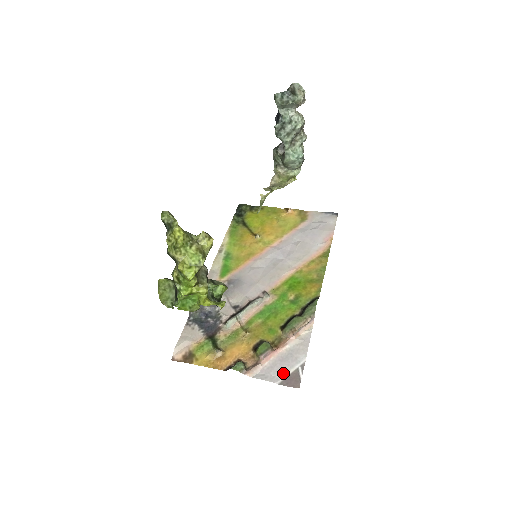
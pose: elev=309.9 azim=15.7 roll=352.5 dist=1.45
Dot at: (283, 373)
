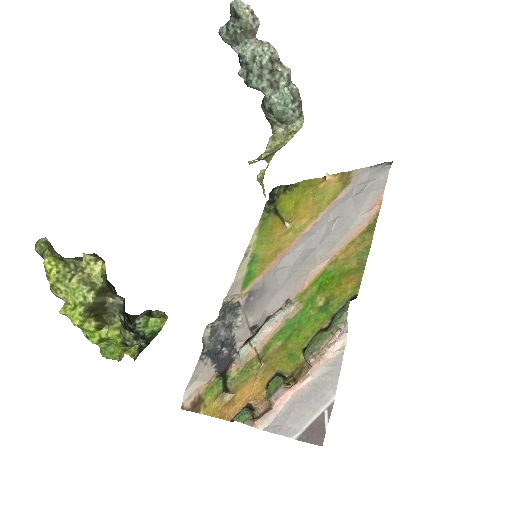
Dot at: (302, 421)
